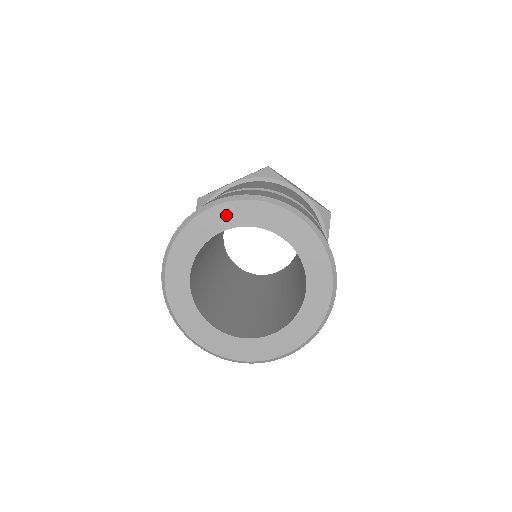
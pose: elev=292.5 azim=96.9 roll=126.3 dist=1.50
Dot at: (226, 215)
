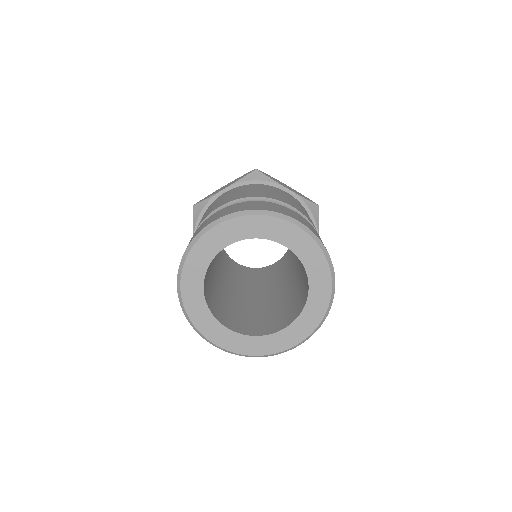
Dot at: (231, 231)
